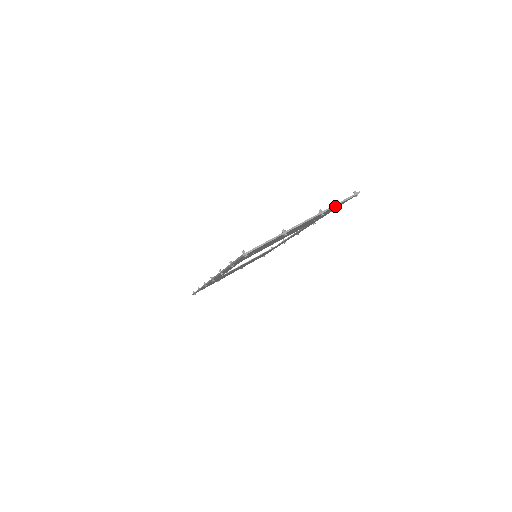
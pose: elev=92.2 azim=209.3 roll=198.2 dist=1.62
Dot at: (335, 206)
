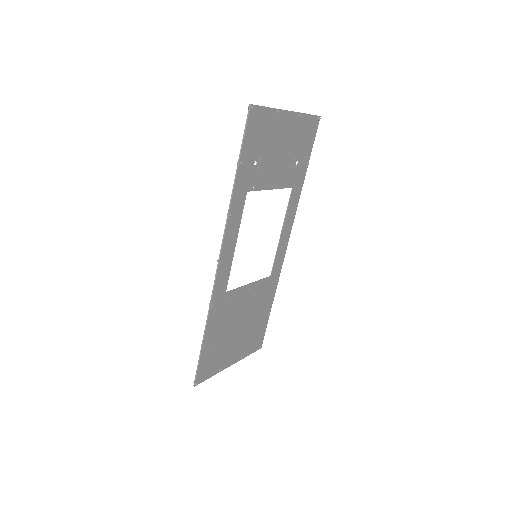
Dot at: (307, 119)
